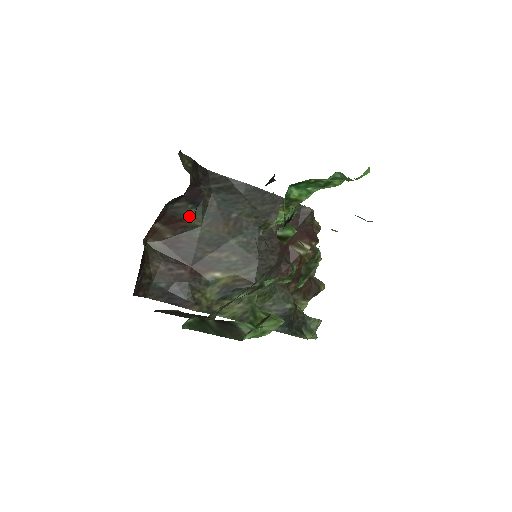
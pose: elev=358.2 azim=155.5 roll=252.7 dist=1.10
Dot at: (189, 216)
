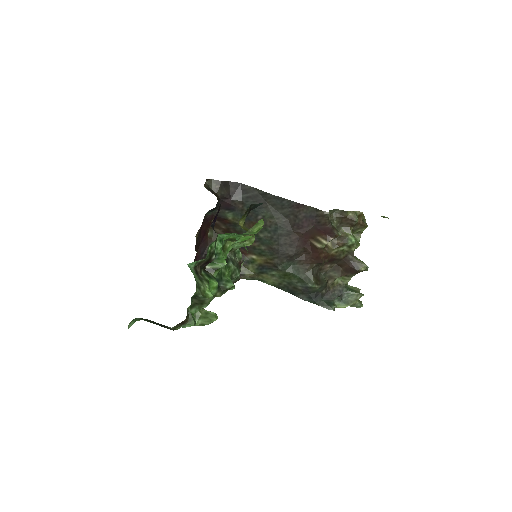
Dot at: (229, 217)
